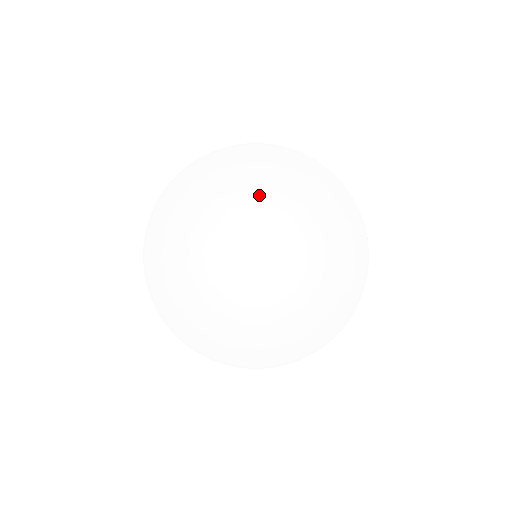
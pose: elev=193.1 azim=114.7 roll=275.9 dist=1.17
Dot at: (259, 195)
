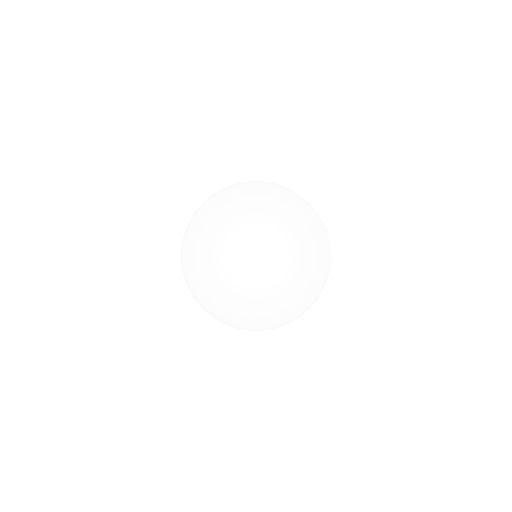
Dot at: occluded
